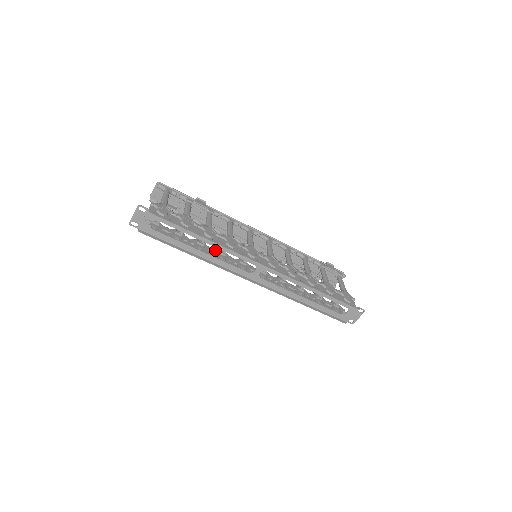
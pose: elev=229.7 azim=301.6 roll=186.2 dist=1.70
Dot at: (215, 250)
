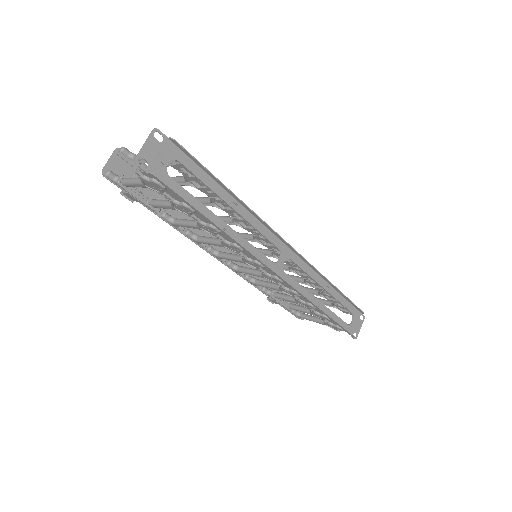
Dot at: occluded
